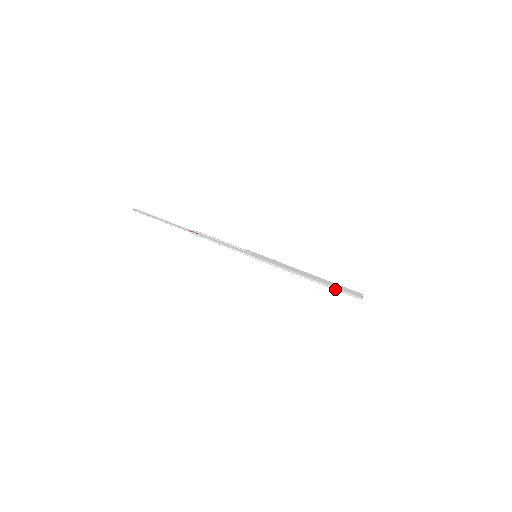
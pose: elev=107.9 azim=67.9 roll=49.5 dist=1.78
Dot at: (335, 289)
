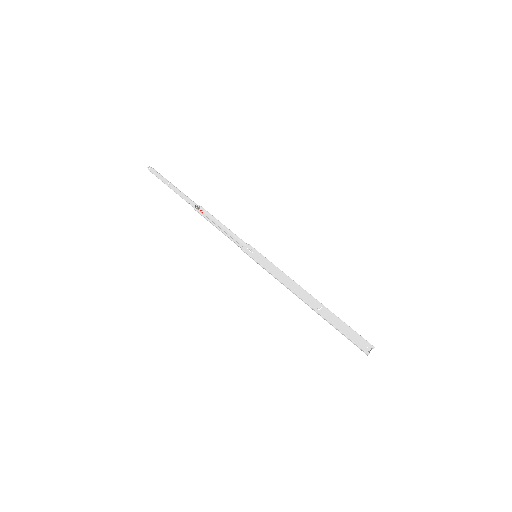
Dot at: (336, 329)
